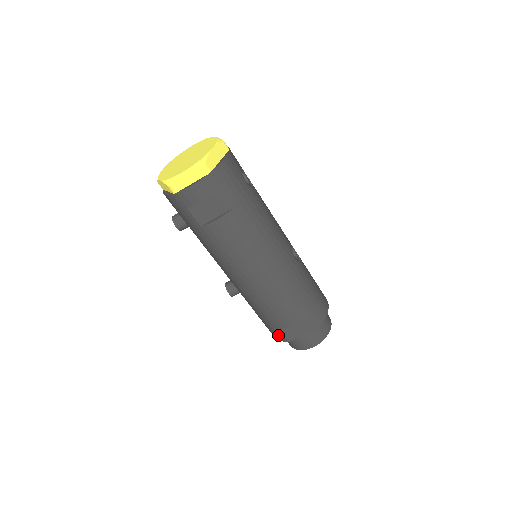
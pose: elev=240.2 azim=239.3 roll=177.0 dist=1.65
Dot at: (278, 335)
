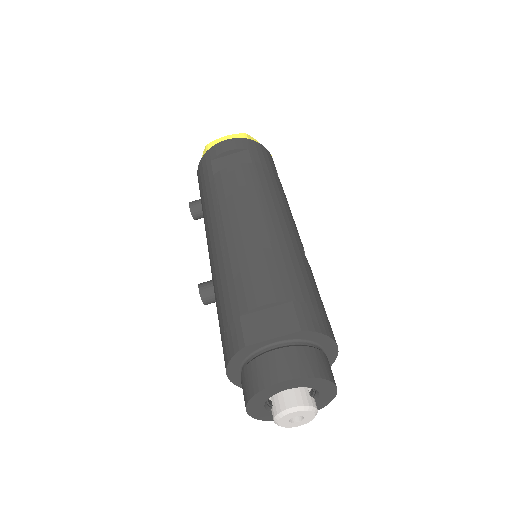
Dot at: (234, 337)
